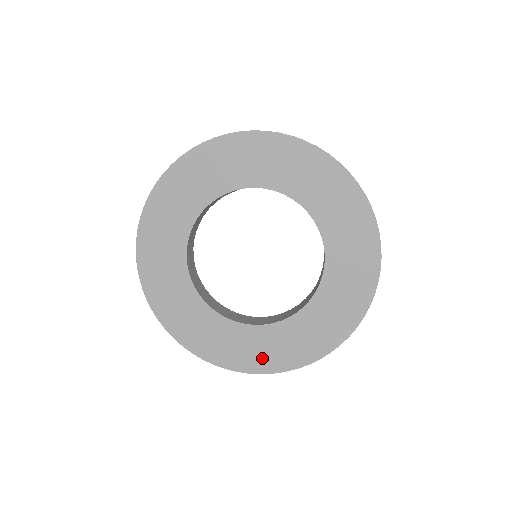
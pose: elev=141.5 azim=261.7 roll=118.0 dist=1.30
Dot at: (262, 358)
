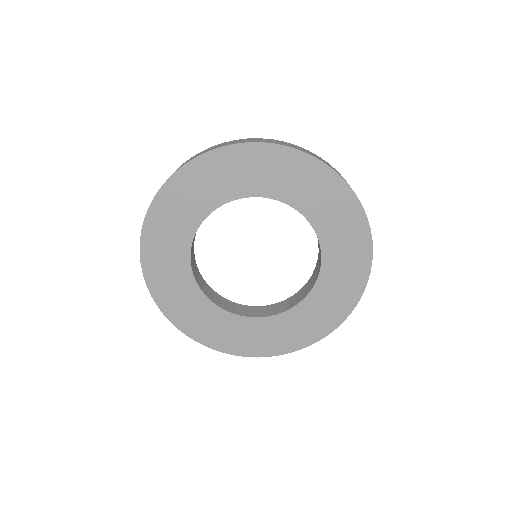
Dot at: (268, 344)
